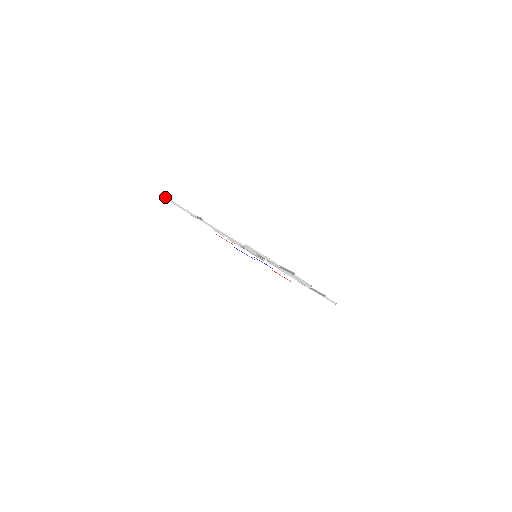
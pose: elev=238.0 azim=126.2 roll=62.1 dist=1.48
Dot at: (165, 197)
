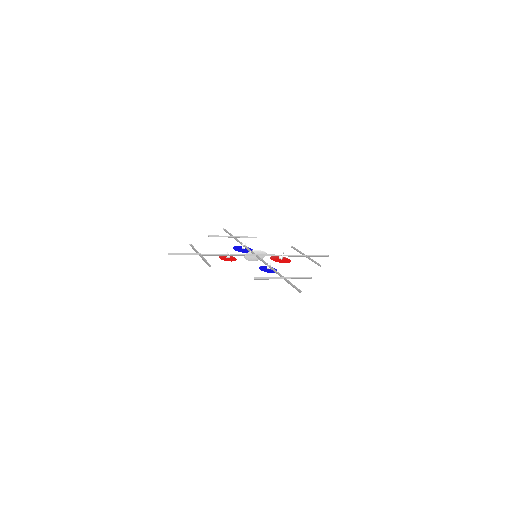
Dot at: (170, 253)
